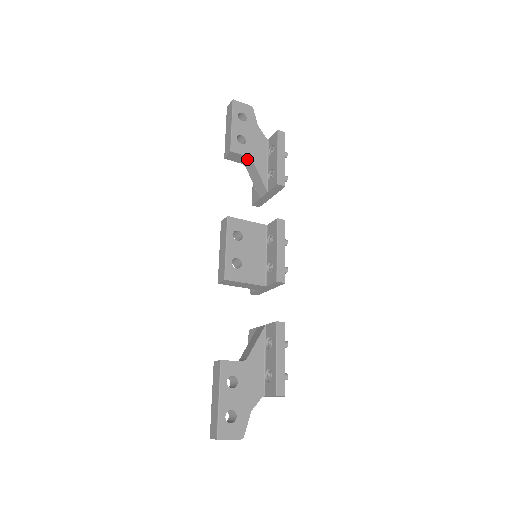
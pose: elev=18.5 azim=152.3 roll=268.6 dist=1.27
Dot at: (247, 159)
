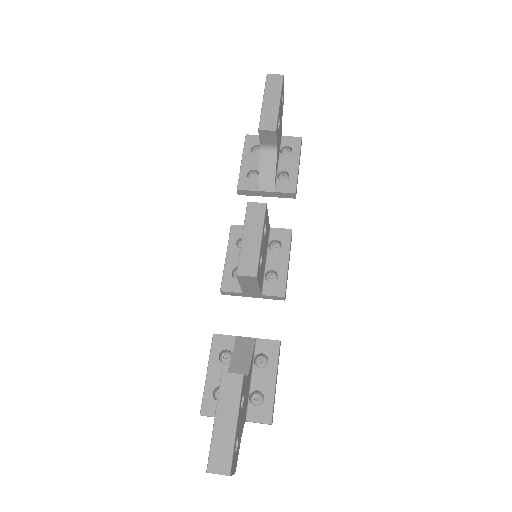
Dot at: (272, 146)
